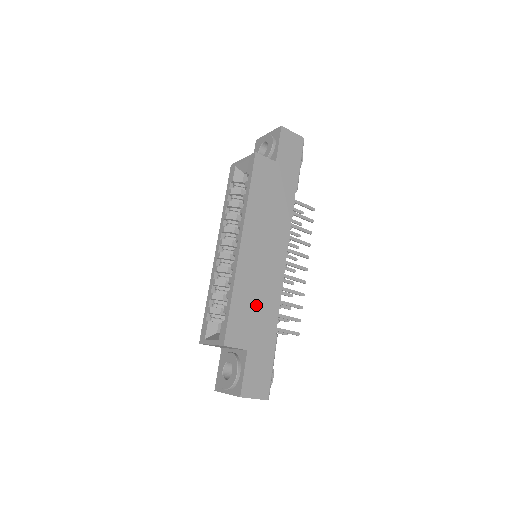
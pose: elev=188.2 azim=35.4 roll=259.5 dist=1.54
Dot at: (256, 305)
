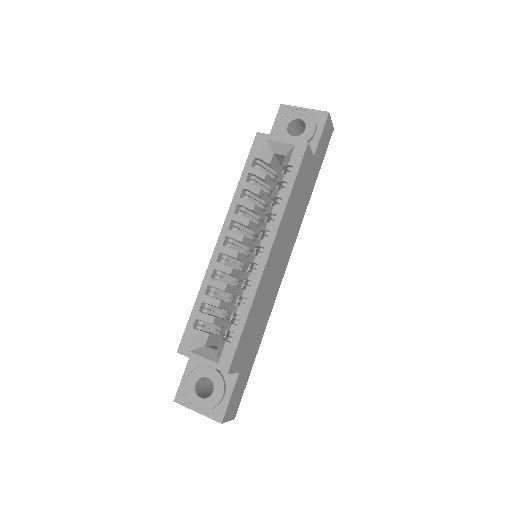
Dot at: (257, 322)
